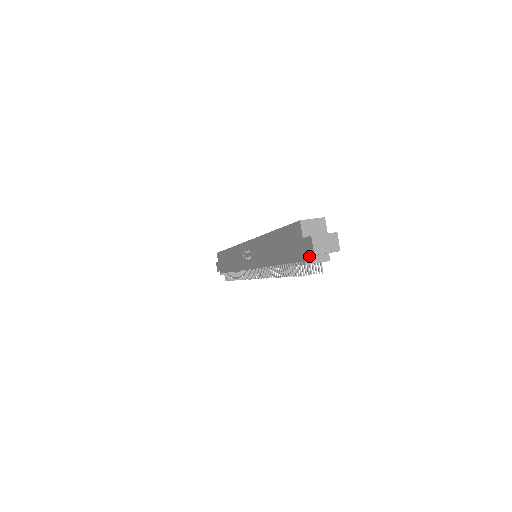
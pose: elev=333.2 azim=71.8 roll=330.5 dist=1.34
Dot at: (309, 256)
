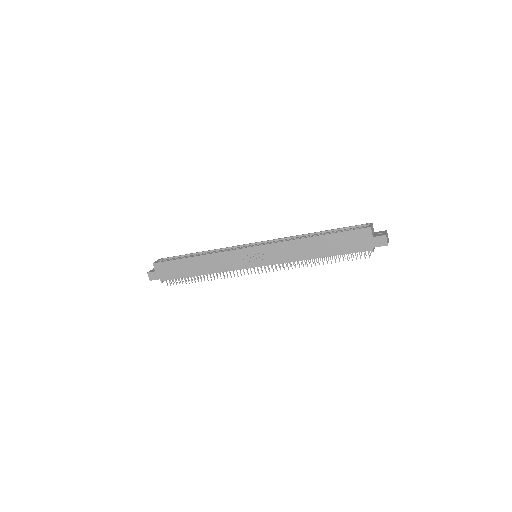
Dot at: (373, 247)
